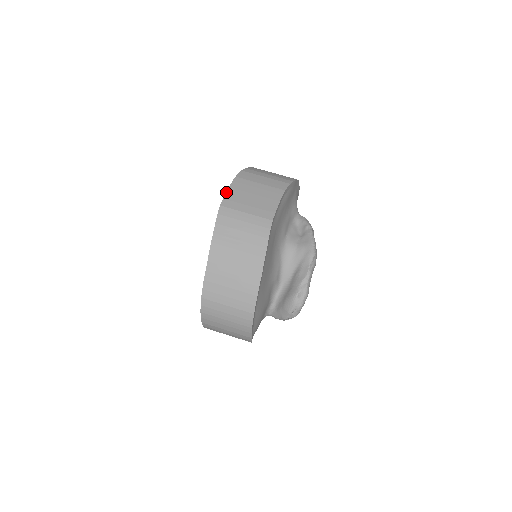
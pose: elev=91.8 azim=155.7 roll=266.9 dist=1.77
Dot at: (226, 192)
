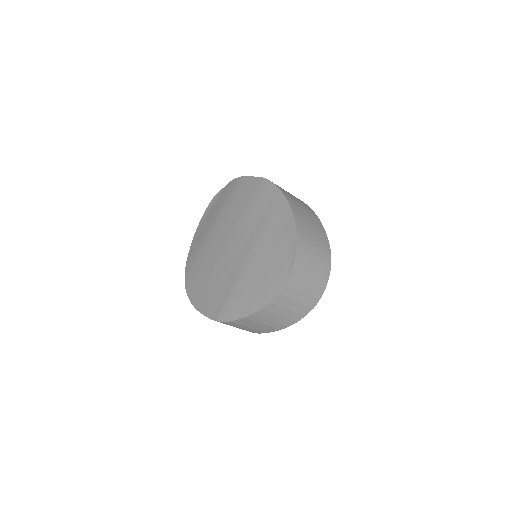
Dot at: occluded
